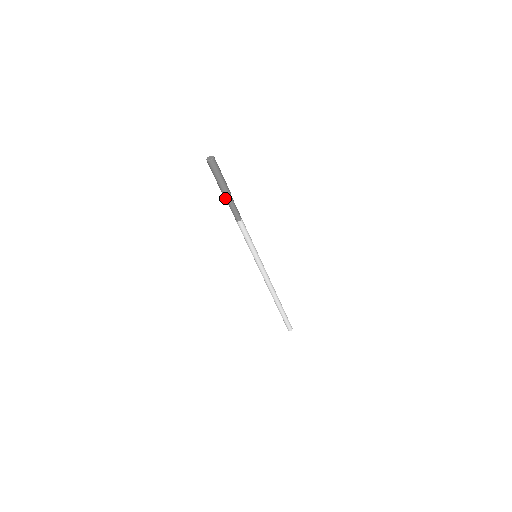
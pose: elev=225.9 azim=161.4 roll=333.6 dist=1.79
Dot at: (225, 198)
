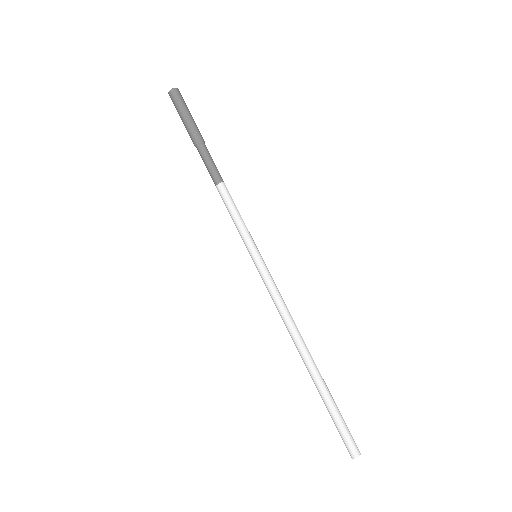
Dot at: (199, 145)
